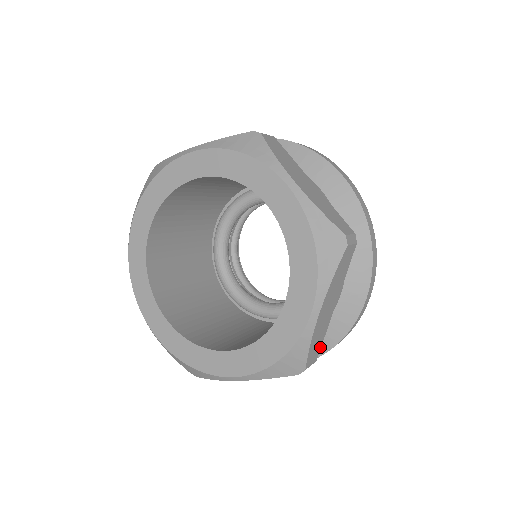
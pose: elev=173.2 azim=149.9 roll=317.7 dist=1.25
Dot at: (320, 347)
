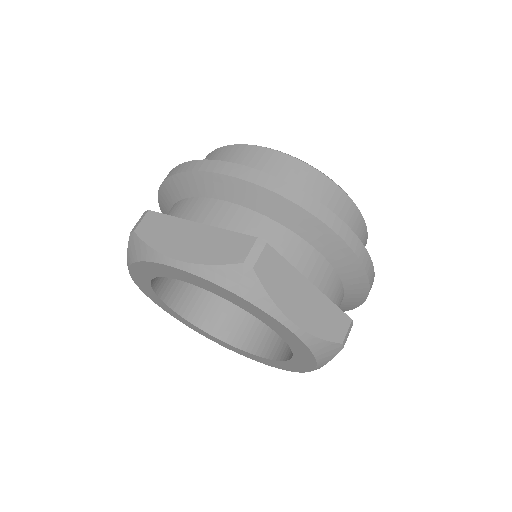
Dot at: occluded
